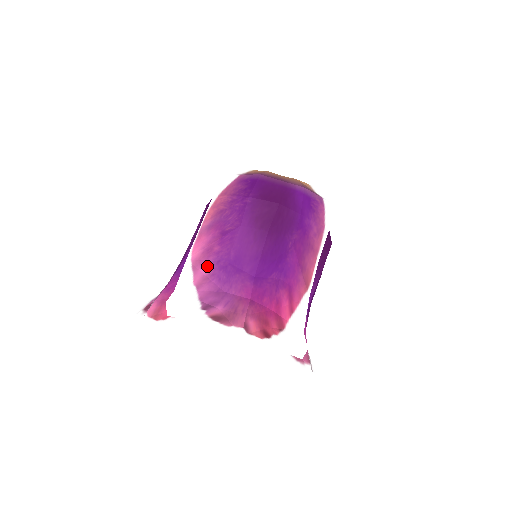
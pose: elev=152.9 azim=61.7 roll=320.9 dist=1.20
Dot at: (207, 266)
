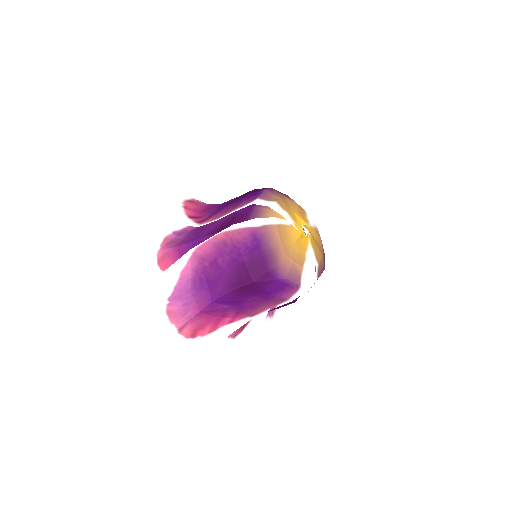
Dot at: (196, 268)
